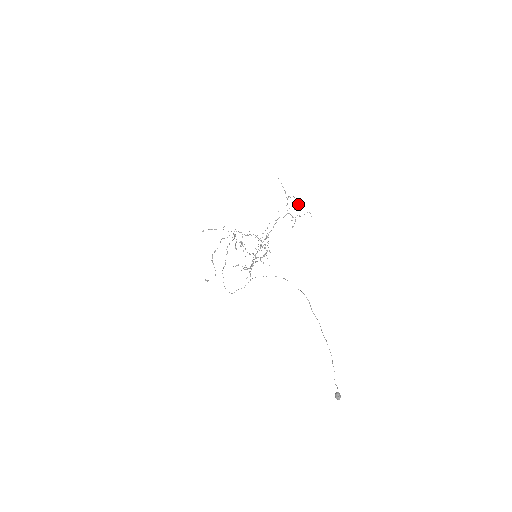
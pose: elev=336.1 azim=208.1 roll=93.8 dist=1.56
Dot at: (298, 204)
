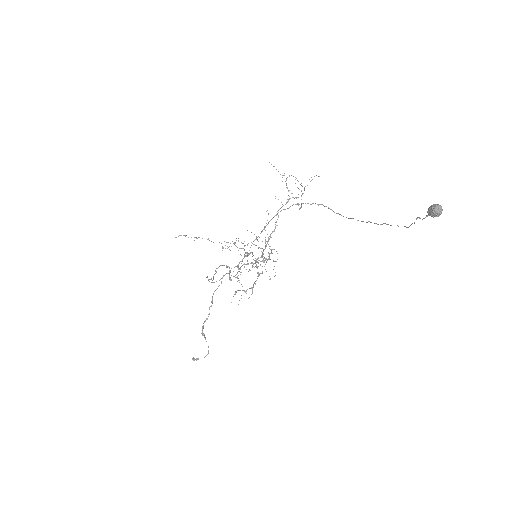
Dot at: occluded
